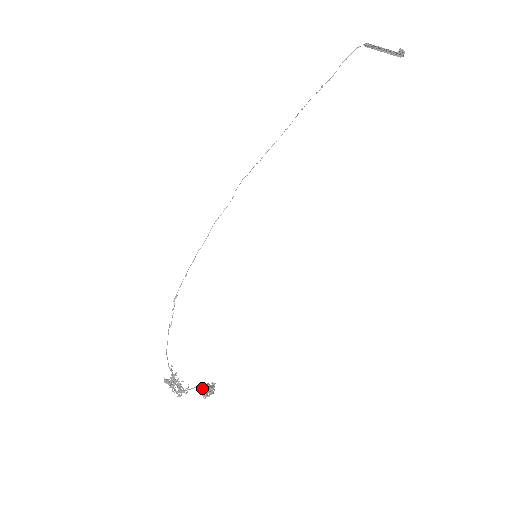
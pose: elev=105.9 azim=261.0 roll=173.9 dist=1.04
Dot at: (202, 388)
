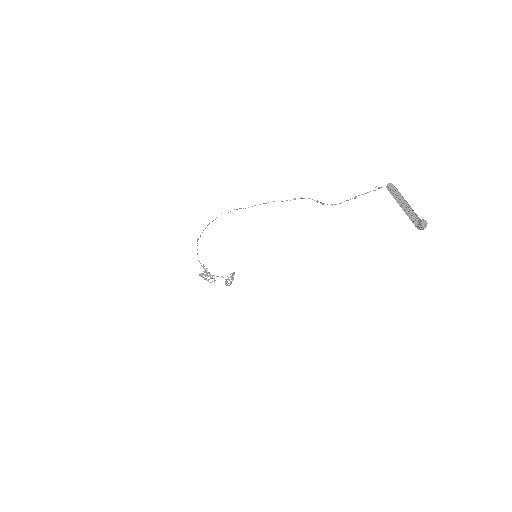
Dot at: (225, 281)
